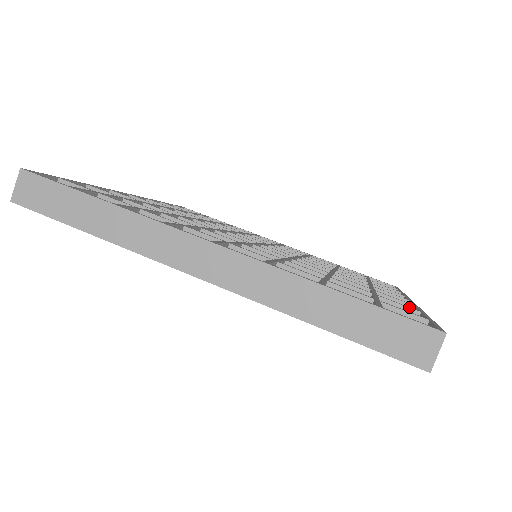
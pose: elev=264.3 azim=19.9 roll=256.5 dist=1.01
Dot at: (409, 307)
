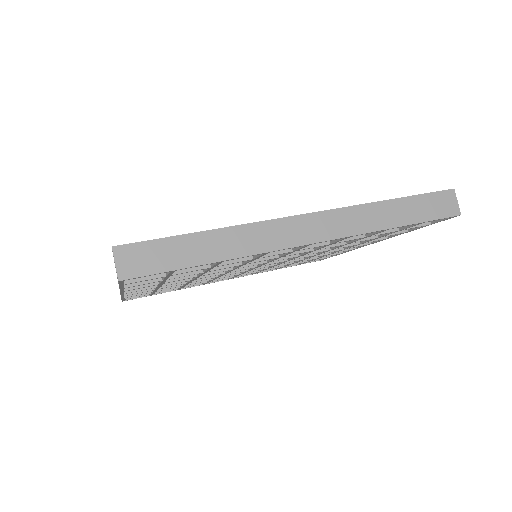
Dot at: occluded
